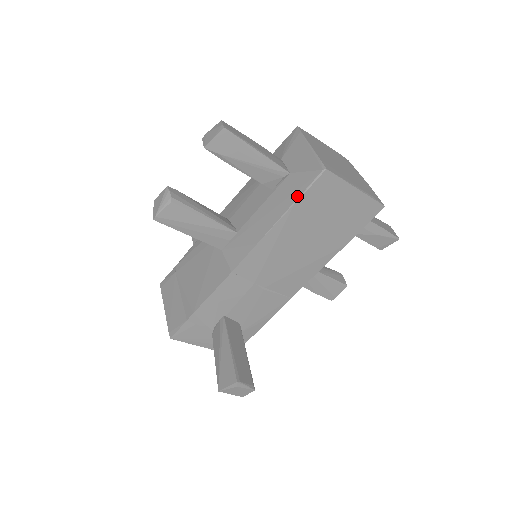
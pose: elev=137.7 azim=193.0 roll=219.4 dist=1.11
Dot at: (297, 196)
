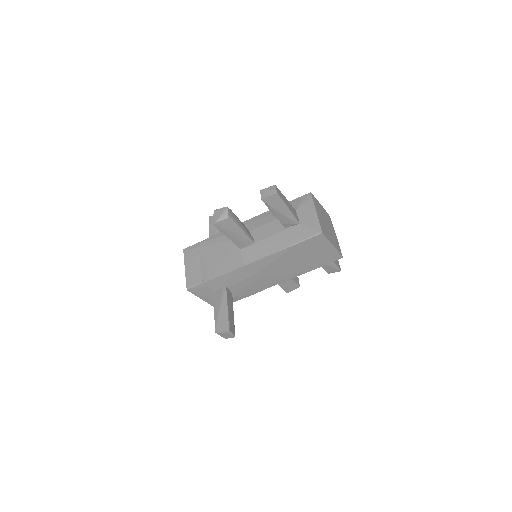
Dot at: (300, 240)
